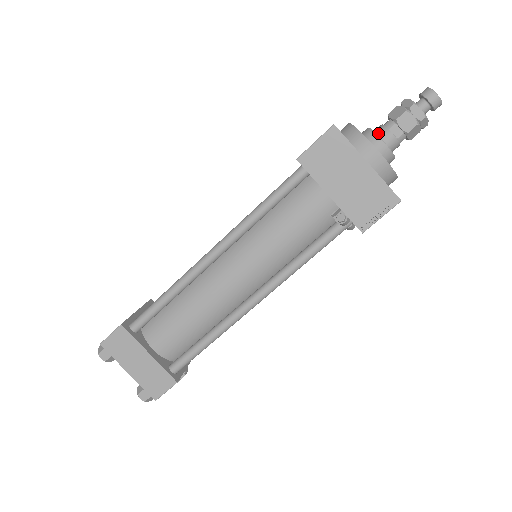
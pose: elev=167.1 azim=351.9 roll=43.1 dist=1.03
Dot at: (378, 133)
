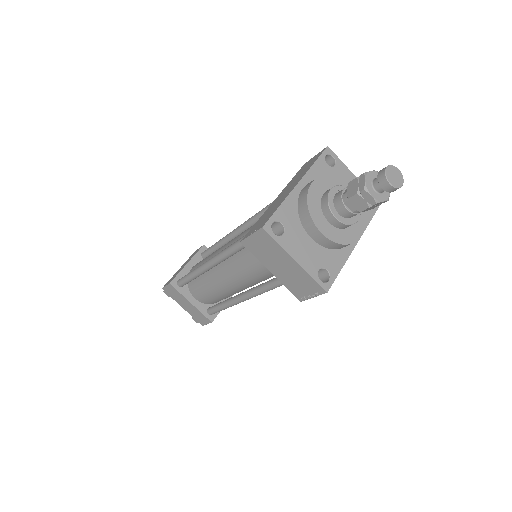
Dot at: (335, 202)
